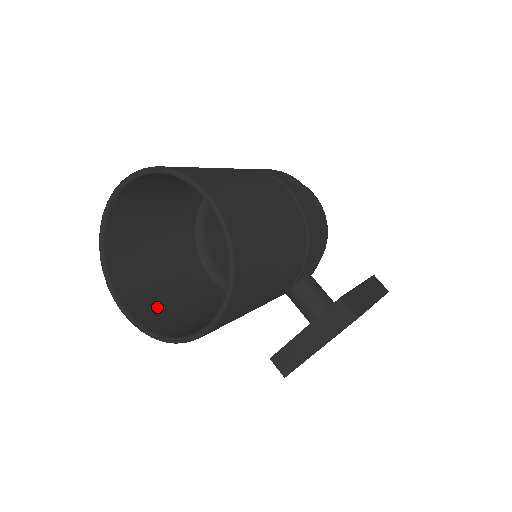
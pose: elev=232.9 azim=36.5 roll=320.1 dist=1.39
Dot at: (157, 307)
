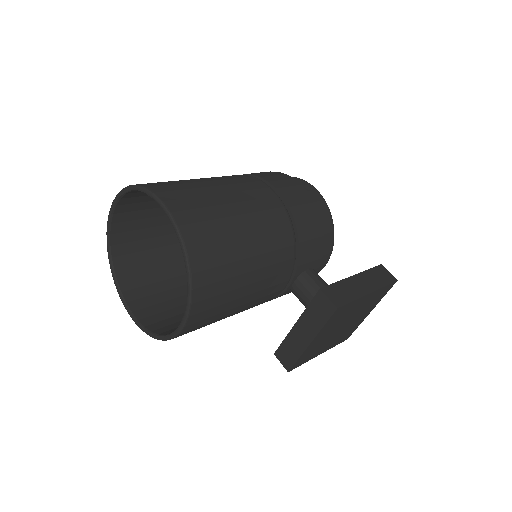
Dot at: (164, 310)
